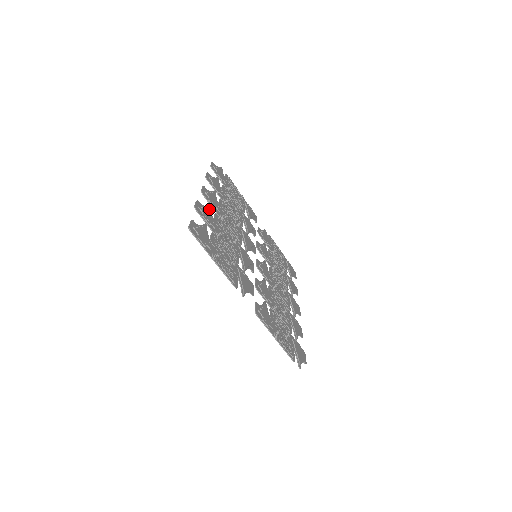
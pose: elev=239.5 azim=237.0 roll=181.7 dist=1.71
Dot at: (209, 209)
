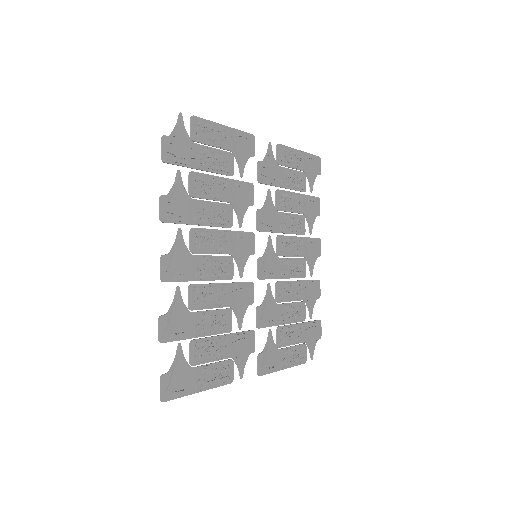
Dot at: (178, 303)
